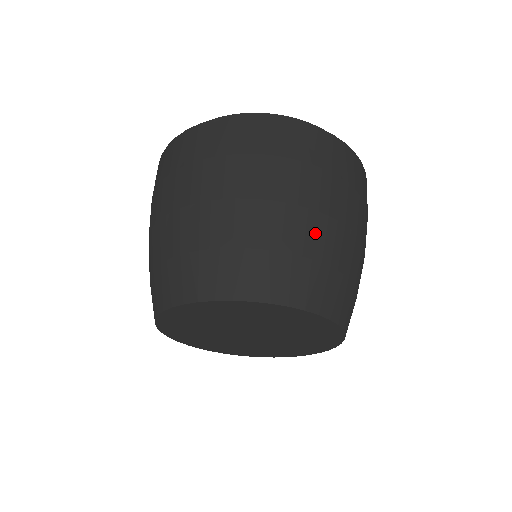
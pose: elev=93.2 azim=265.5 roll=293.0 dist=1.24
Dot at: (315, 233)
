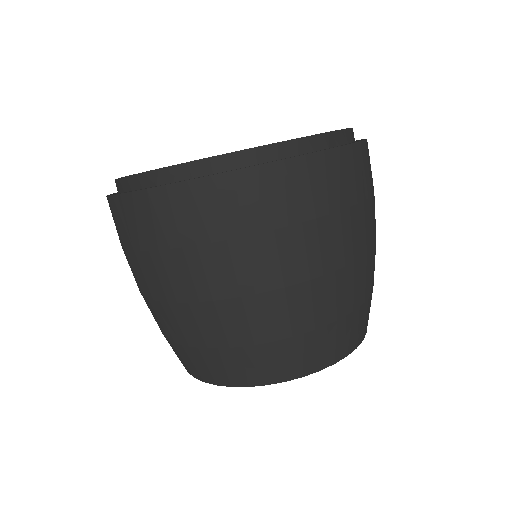
Dot at: (312, 304)
